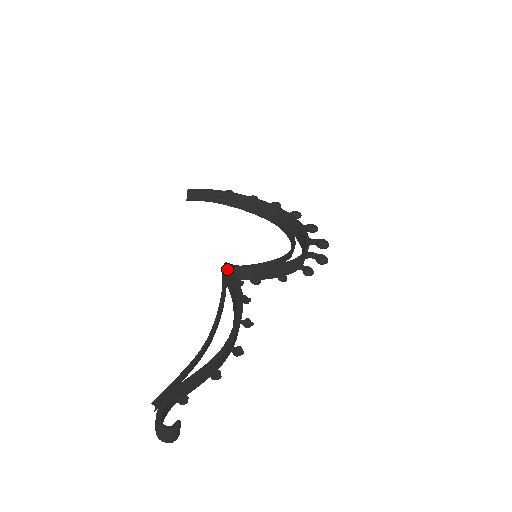
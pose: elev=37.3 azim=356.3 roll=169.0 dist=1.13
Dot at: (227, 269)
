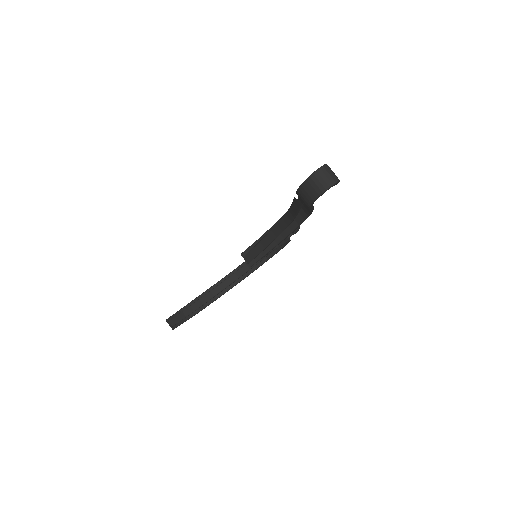
Dot at: (246, 250)
